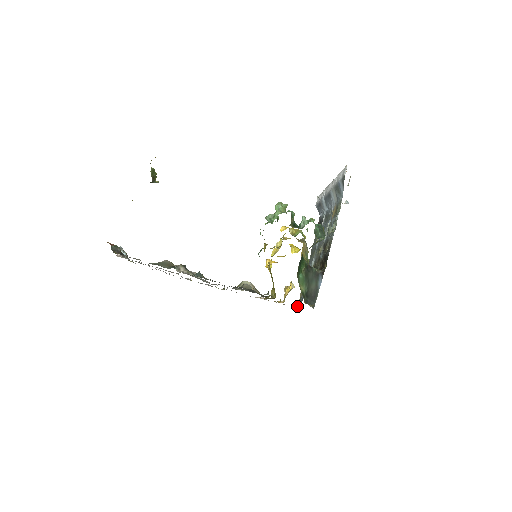
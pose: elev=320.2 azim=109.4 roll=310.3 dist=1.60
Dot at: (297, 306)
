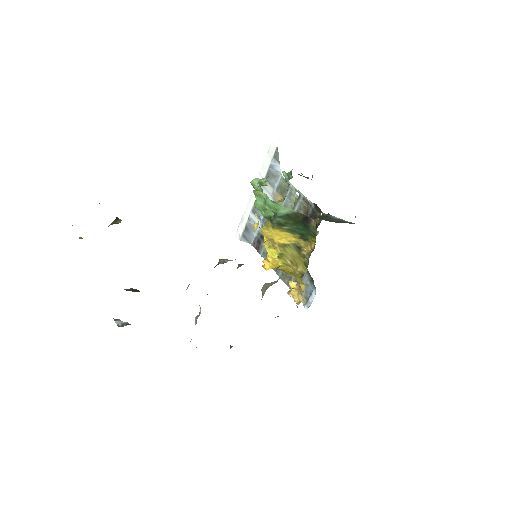
Dot at: (310, 303)
